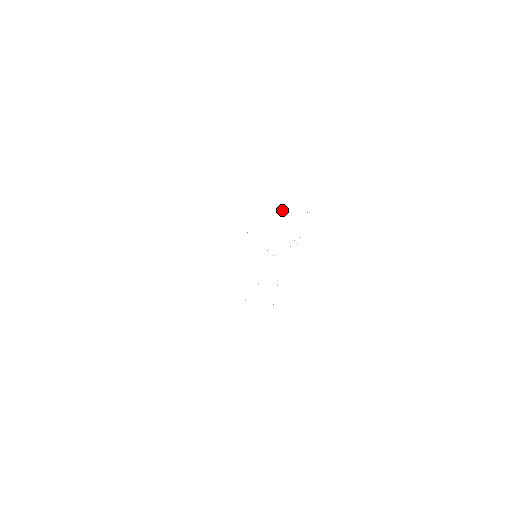
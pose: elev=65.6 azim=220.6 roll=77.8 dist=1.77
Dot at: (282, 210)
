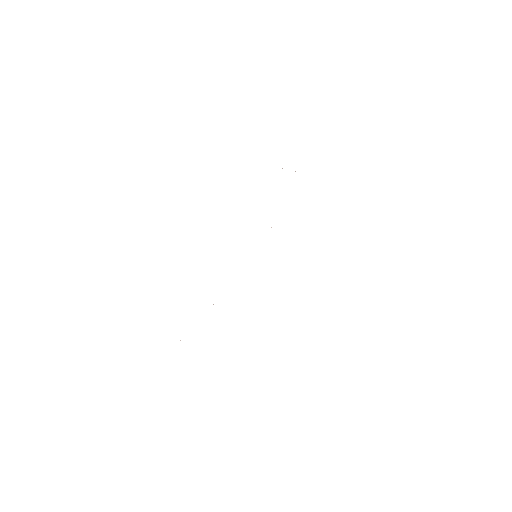
Dot at: occluded
